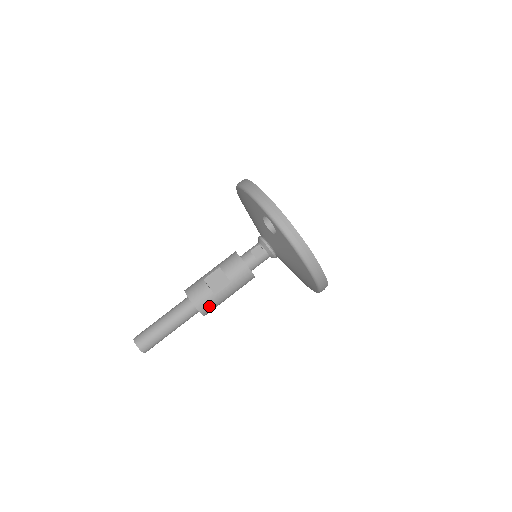
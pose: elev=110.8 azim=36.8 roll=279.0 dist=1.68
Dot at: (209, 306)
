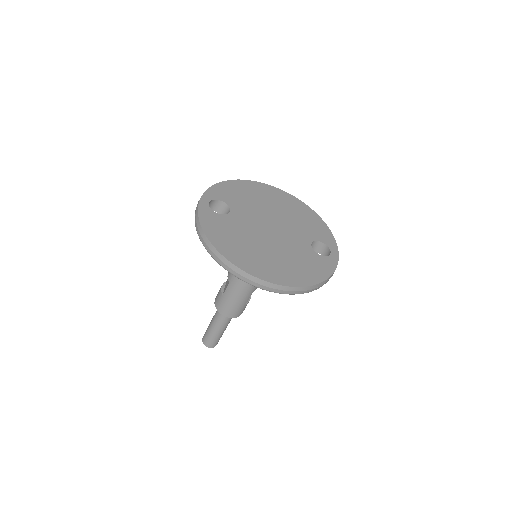
Dot at: (223, 306)
